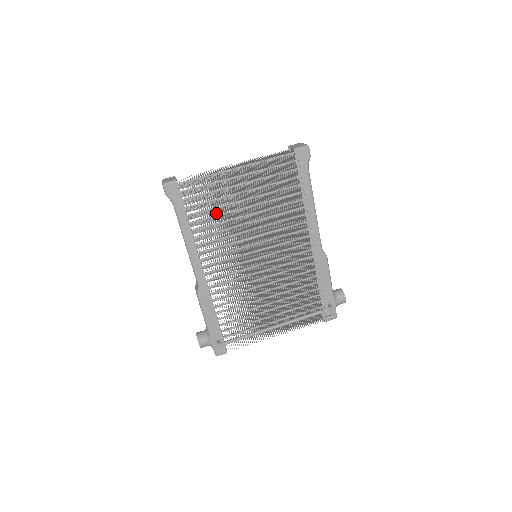
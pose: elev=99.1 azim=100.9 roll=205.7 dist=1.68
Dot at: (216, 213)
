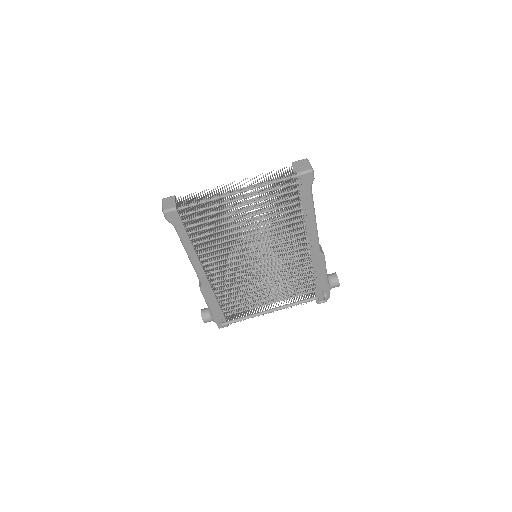
Dot at: (217, 230)
